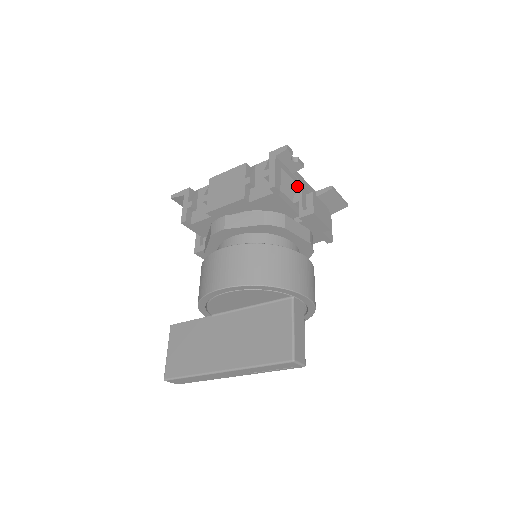
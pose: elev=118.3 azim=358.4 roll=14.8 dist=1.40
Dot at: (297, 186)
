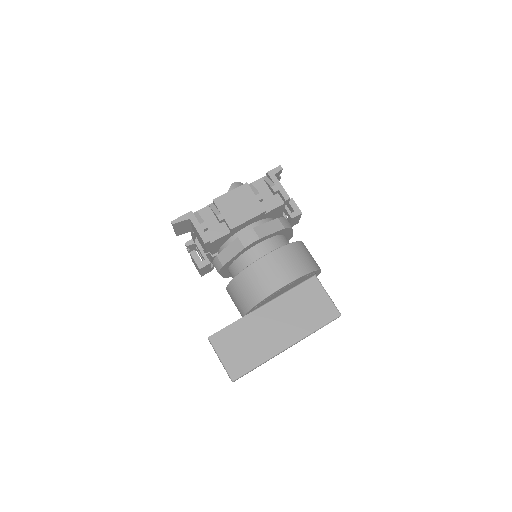
Dot at: occluded
